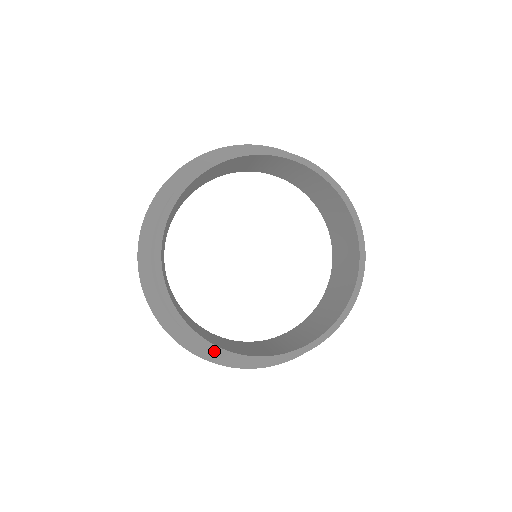
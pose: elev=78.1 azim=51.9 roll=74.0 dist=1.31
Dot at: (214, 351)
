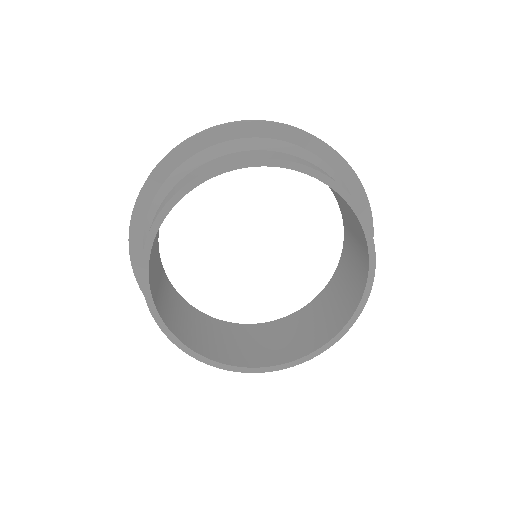
Dot at: (144, 289)
